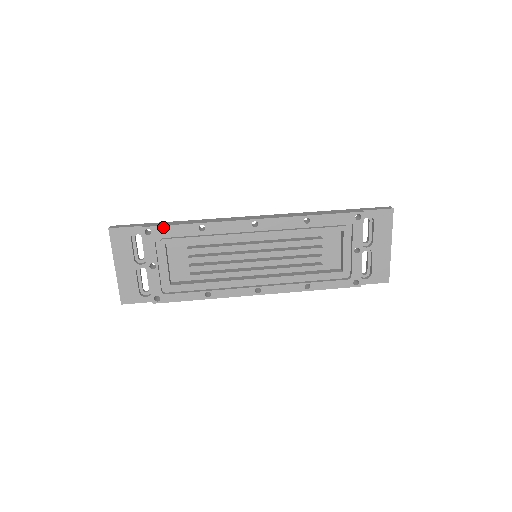
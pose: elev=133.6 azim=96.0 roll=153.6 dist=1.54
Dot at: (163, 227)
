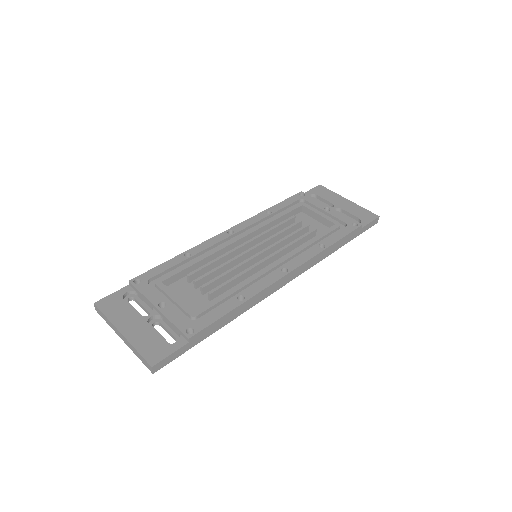
Dot at: (150, 271)
